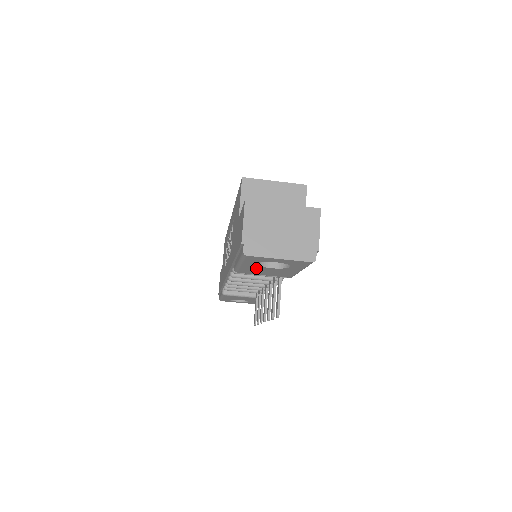
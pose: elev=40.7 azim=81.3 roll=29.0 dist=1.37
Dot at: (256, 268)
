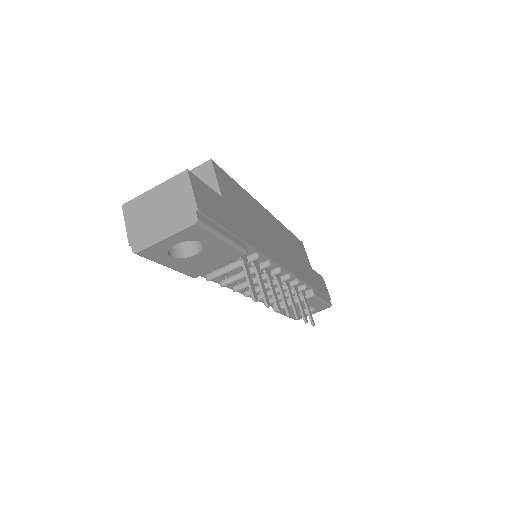
Dot at: (189, 263)
